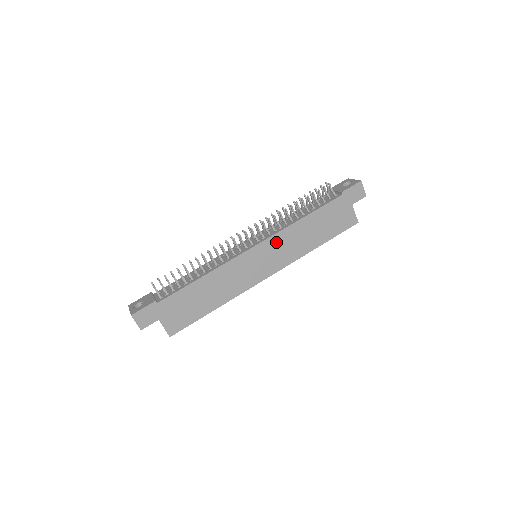
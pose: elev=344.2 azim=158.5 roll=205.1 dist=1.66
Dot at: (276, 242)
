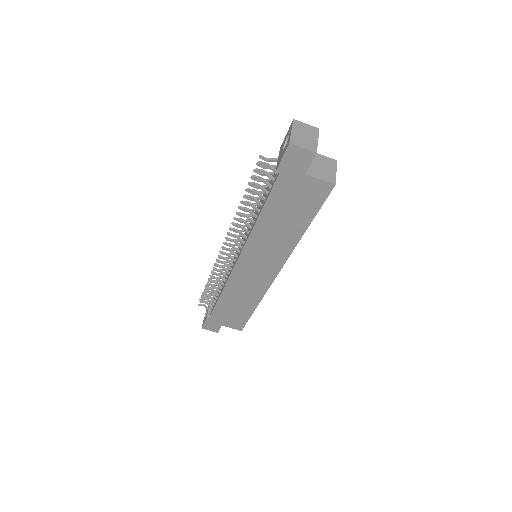
Dot at: (253, 250)
